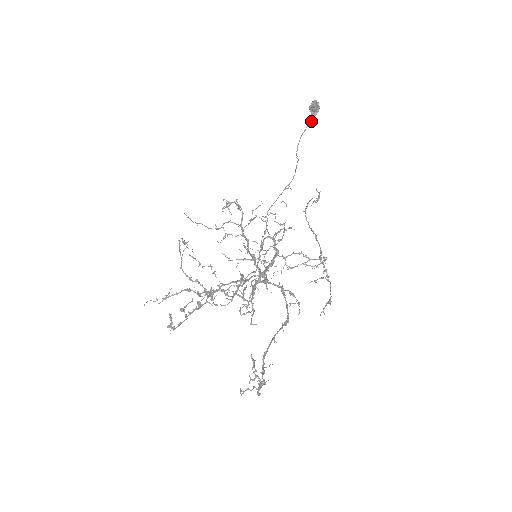
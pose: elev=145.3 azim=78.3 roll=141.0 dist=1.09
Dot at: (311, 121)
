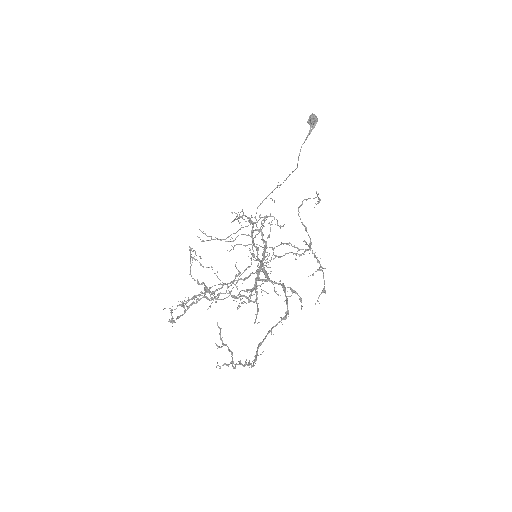
Dot at: (310, 133)
